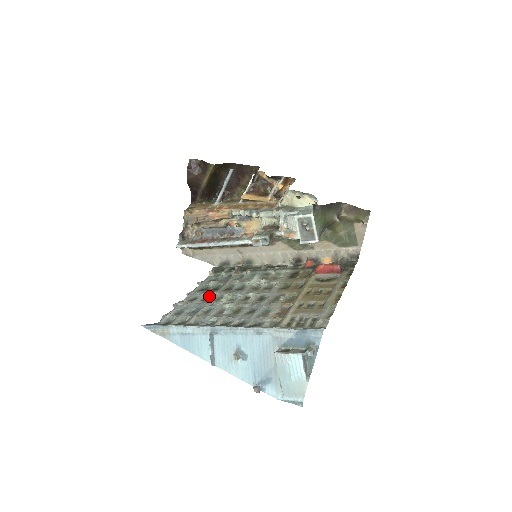
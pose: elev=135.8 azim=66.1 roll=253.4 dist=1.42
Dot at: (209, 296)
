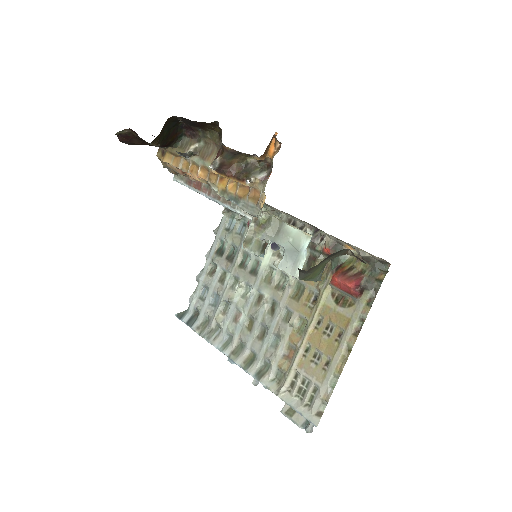
Dot at: (225, 272)
